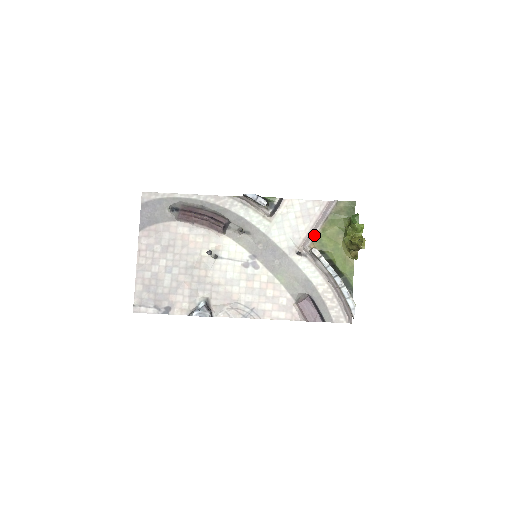
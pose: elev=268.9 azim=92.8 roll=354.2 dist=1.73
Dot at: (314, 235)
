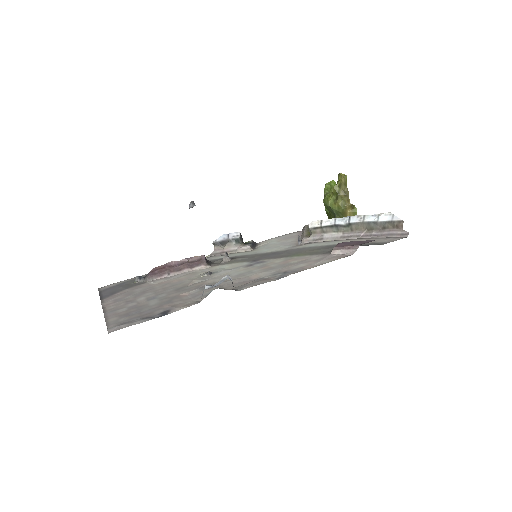
Dot at: (305, 234)
